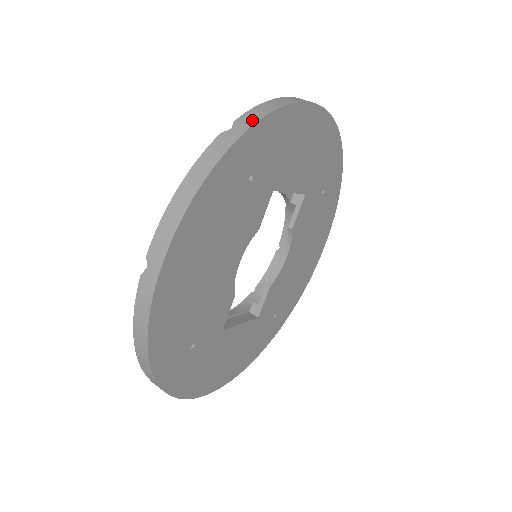
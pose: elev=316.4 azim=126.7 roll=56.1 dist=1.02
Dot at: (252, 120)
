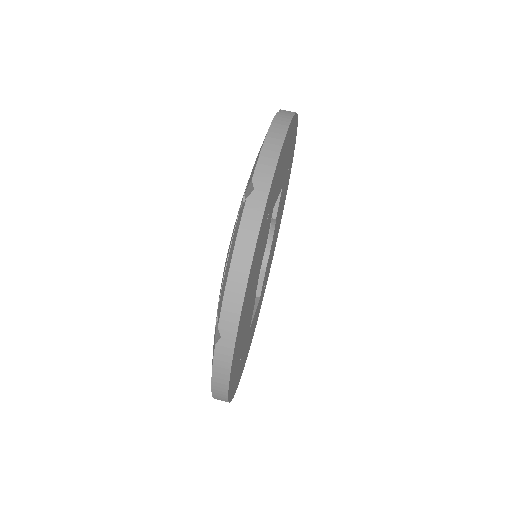
Dot at: (268, 174)
